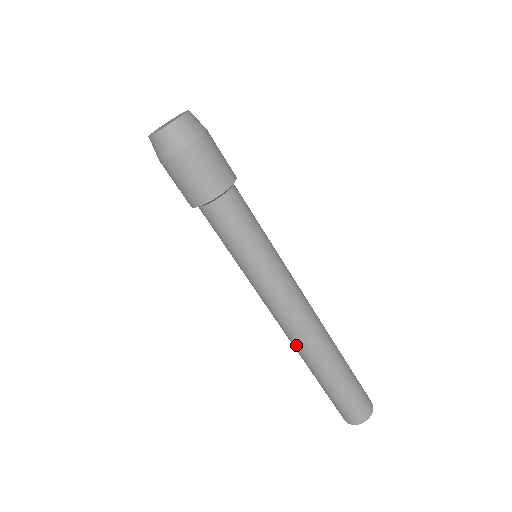
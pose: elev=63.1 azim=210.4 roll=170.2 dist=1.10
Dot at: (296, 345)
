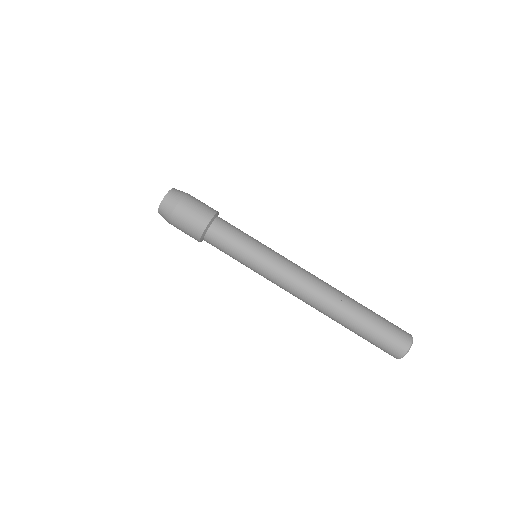
Dot at: (320, 301)
